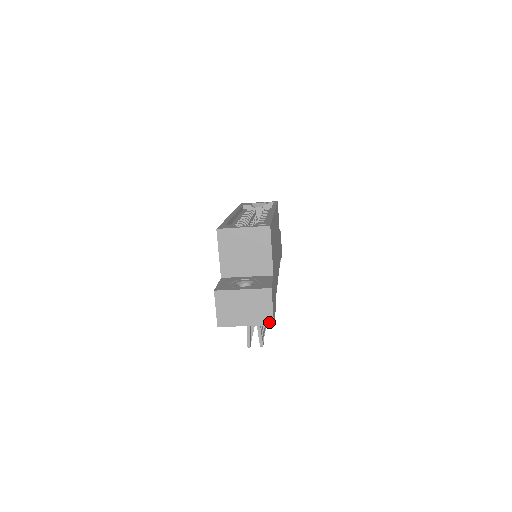
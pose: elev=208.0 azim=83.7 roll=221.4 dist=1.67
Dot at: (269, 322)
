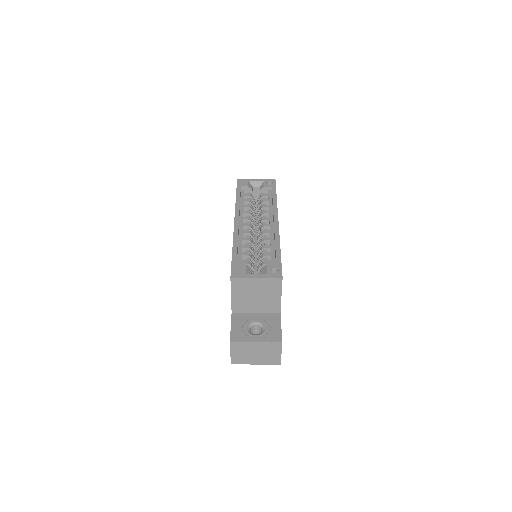
Dot at: (277, 363)
